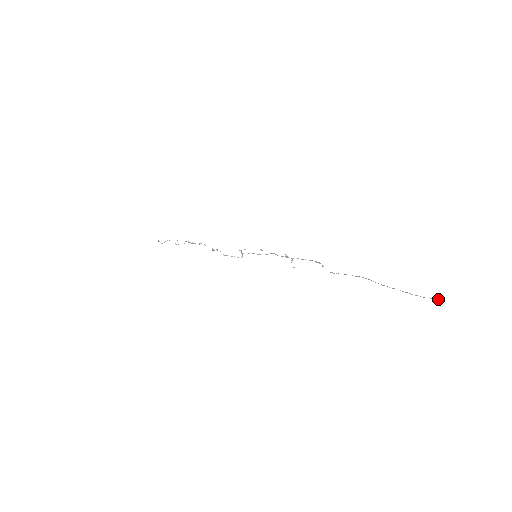
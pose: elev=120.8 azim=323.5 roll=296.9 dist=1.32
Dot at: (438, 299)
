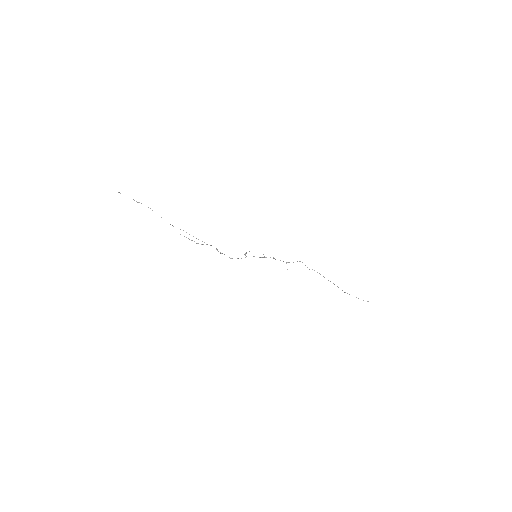
Dot at: occluded
